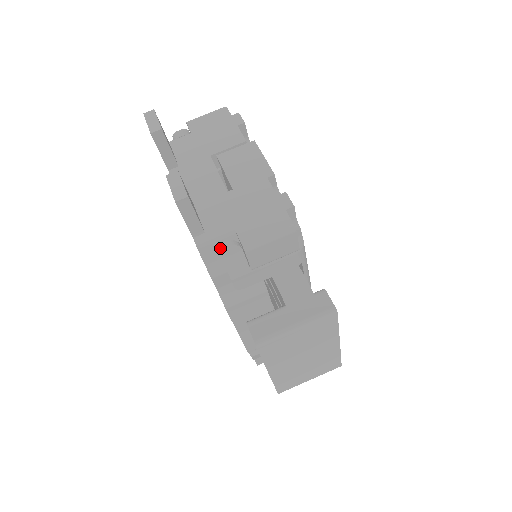
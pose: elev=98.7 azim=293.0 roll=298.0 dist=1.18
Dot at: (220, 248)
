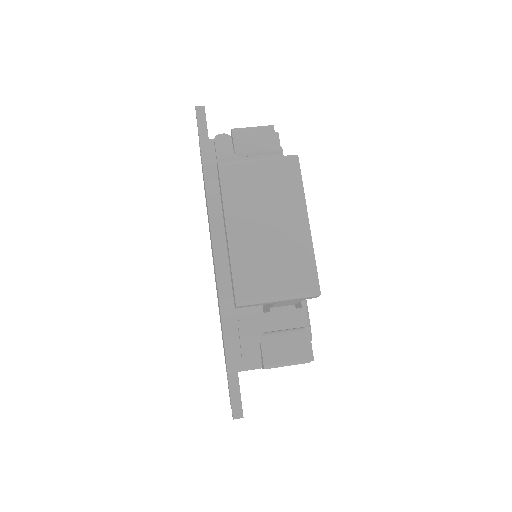
Dot at: occluded
